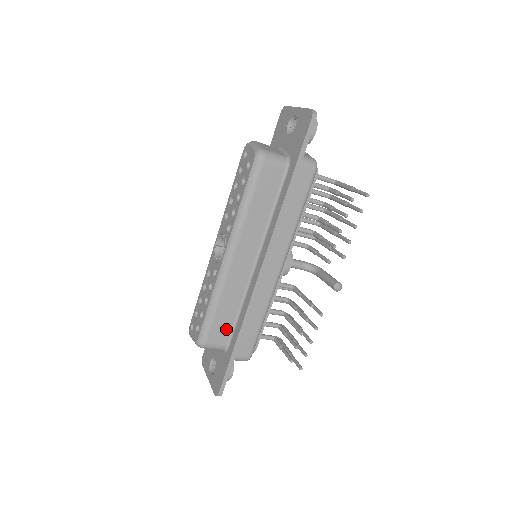
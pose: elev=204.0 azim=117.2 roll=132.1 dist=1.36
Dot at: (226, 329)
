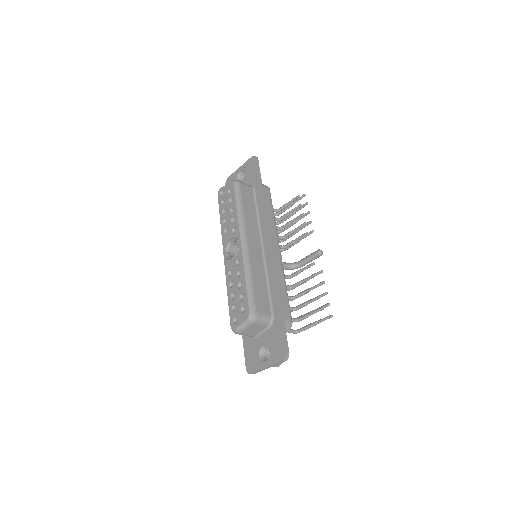
Dot at: (265, 300)
